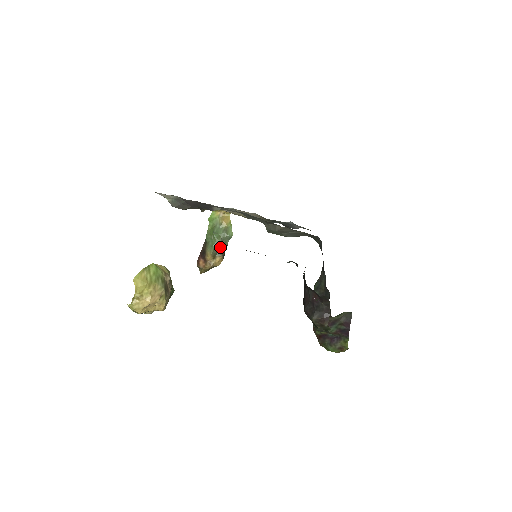
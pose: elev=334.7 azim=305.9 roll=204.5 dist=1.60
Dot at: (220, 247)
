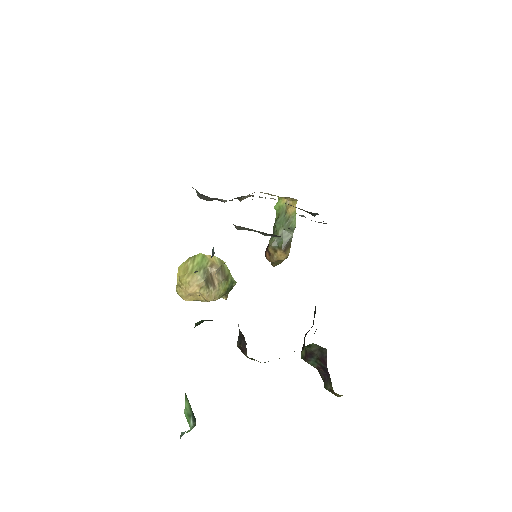
Dot at: (281, 239)
